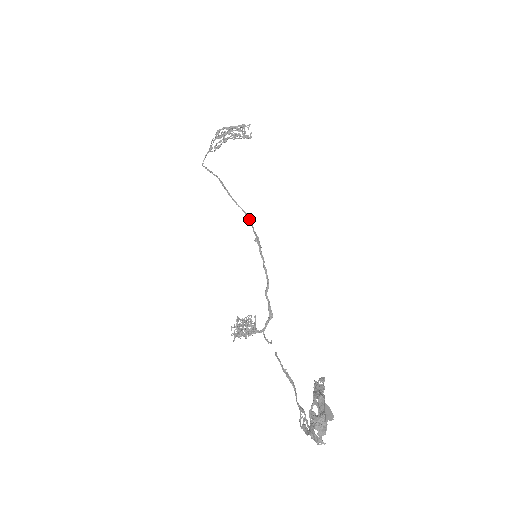
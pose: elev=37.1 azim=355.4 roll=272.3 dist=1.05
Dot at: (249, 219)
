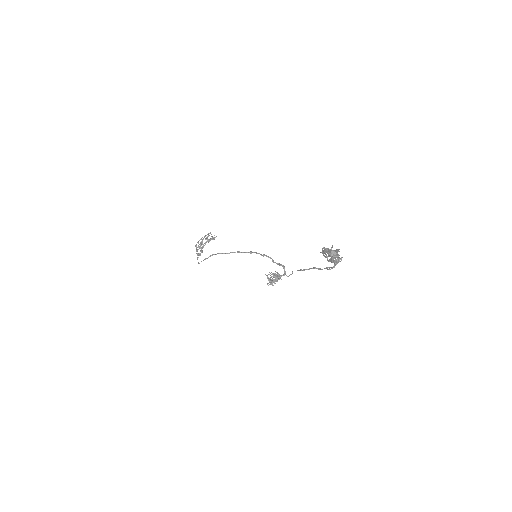
Dot at: (241, 252)
